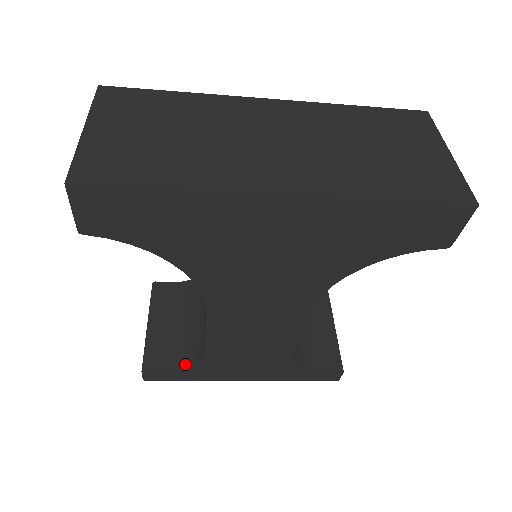
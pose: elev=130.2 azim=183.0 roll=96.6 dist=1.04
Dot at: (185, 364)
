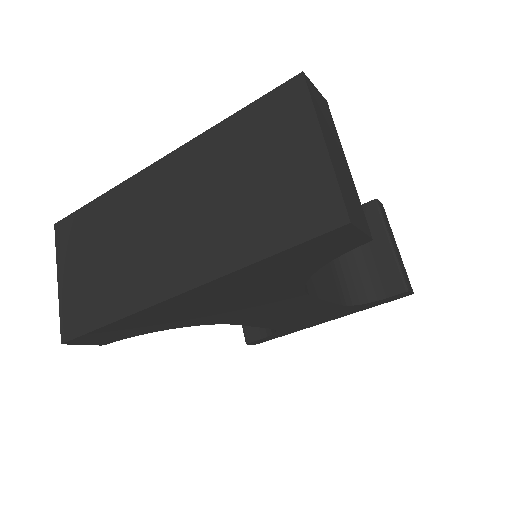
Dot at: (271, 331)
